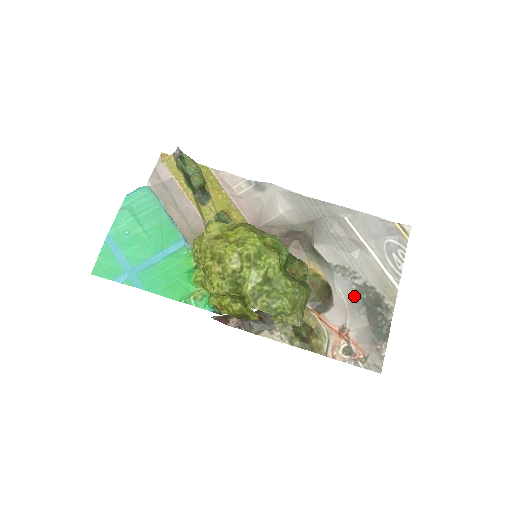
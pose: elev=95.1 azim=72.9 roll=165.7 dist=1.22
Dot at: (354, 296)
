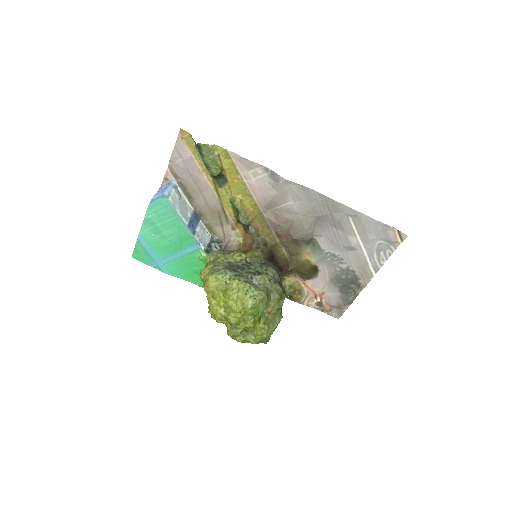
Dot at: (335, 275)
